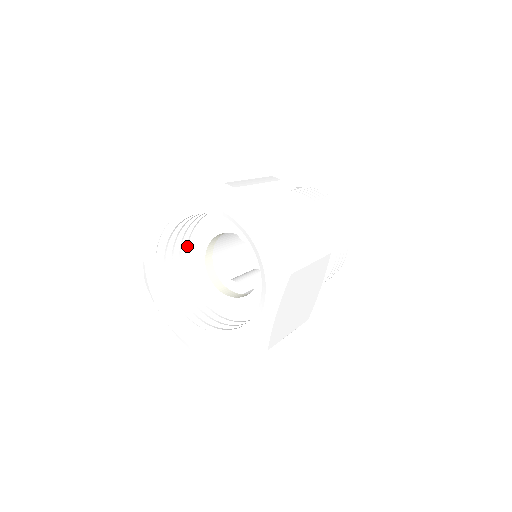
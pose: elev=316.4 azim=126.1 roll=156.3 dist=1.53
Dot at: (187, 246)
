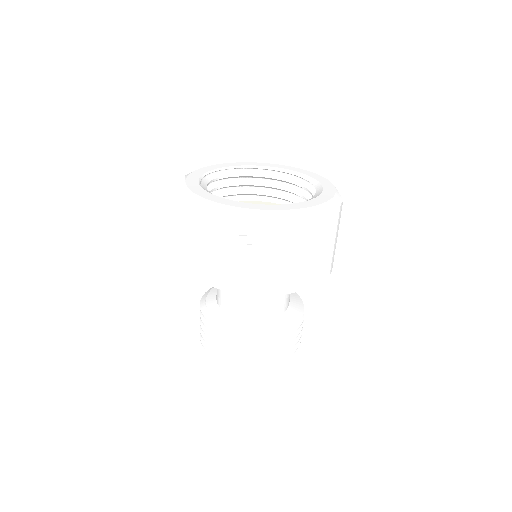
Dot at: occluded
